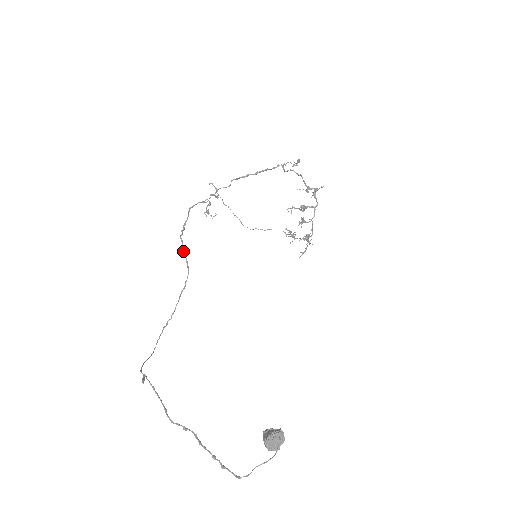
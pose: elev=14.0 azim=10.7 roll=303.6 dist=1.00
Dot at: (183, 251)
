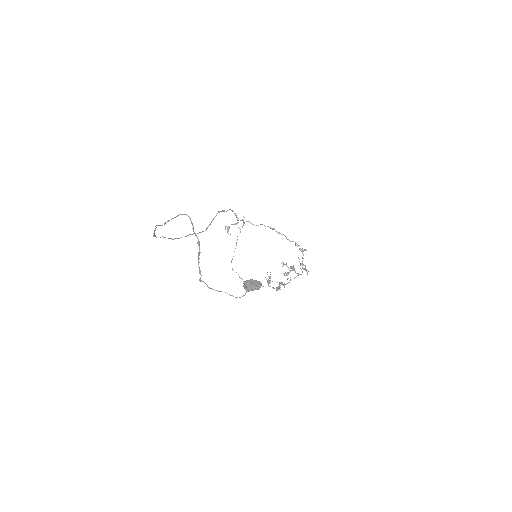
Dot at: (213, 218)
